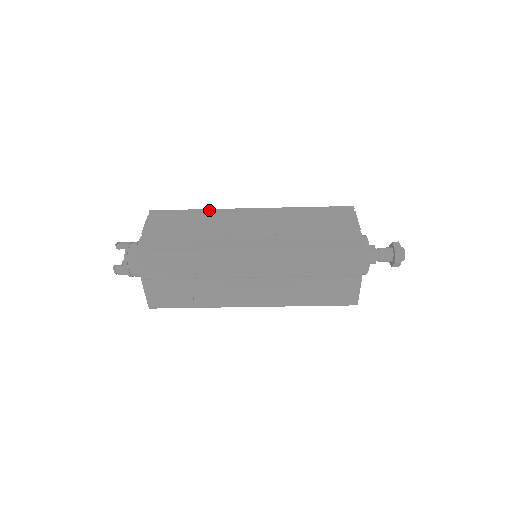
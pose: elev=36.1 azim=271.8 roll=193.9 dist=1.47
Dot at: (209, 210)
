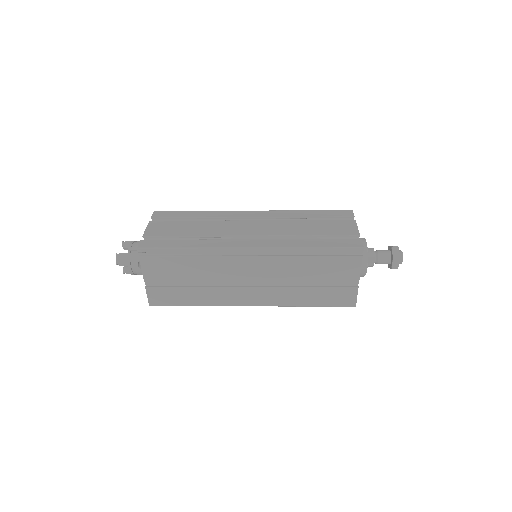
Dot at: (203, 251)
